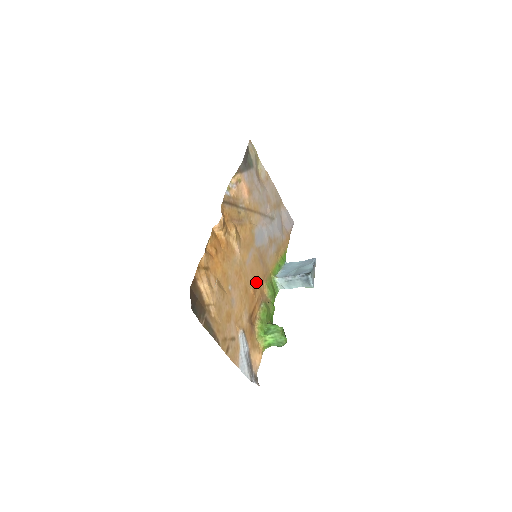
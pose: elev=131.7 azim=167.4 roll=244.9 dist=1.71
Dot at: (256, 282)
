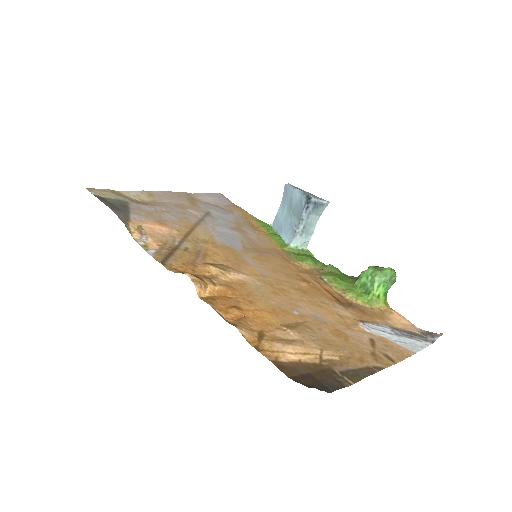
Dot at: (291, 273)
